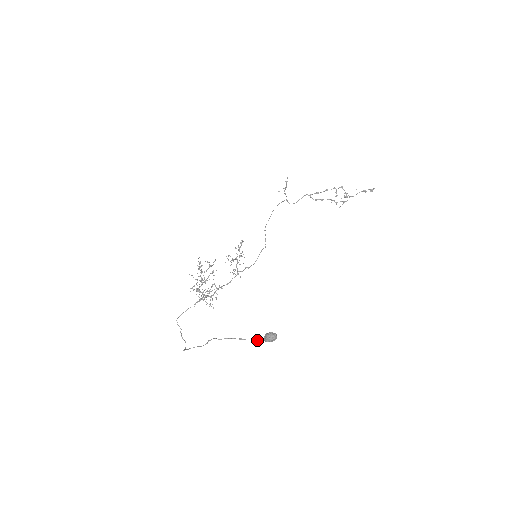
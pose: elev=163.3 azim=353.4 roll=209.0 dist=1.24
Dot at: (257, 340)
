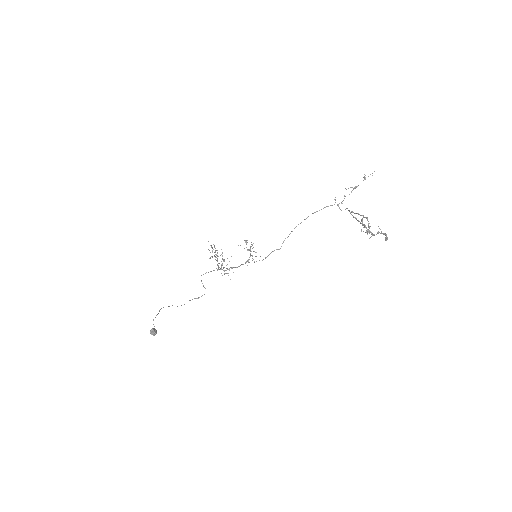
Dot at: occluded
